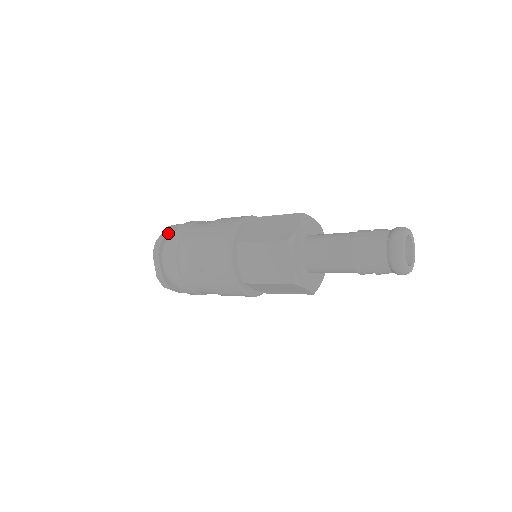
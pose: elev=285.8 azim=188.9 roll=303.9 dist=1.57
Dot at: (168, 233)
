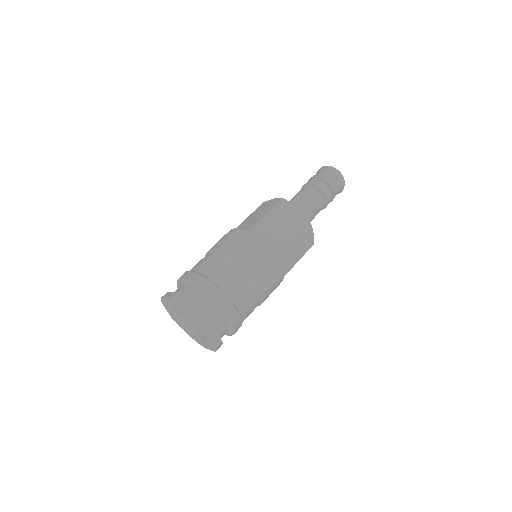
Dot at: (171, 293)
